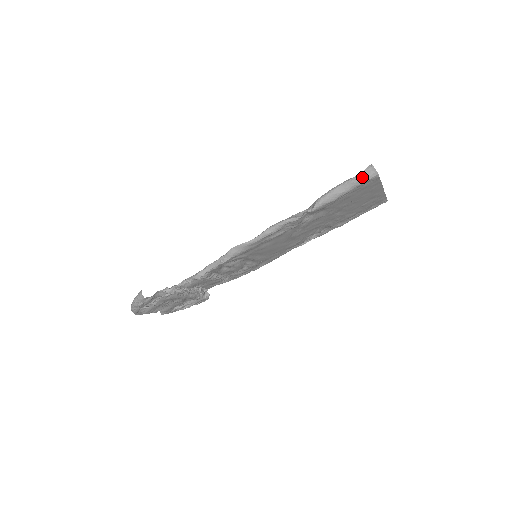
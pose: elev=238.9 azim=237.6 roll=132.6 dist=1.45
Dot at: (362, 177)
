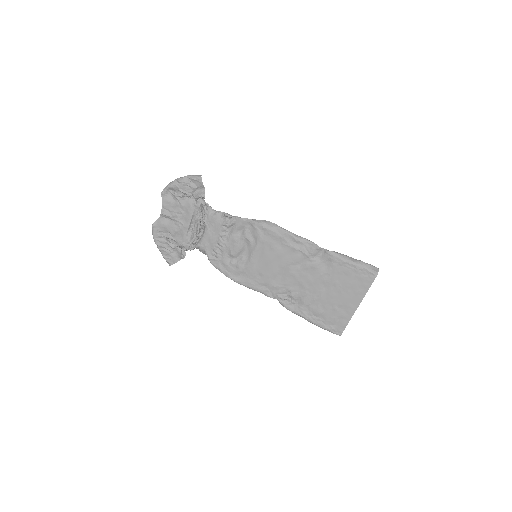
Dot at: (370, 266)
